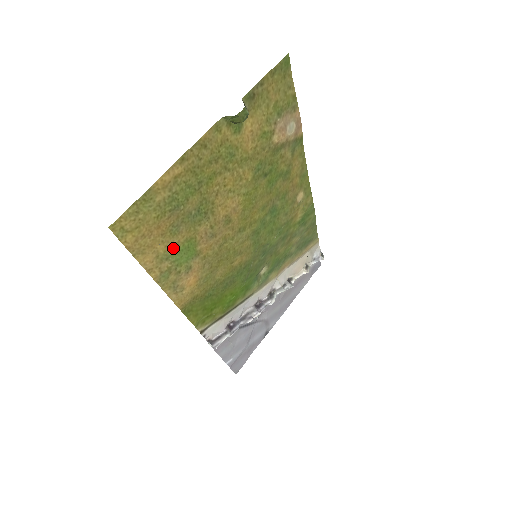
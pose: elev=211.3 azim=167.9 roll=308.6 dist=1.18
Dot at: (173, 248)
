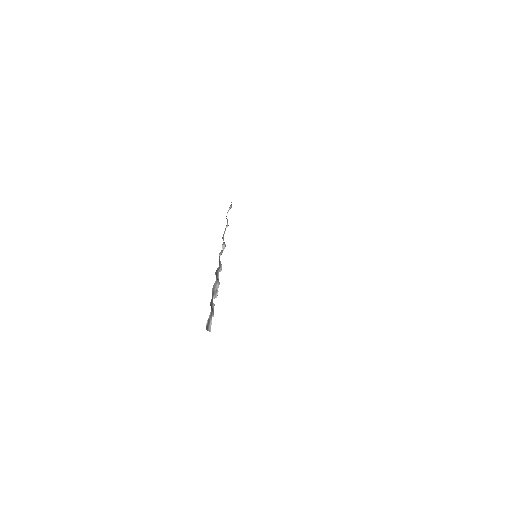
Dot at: occluded
